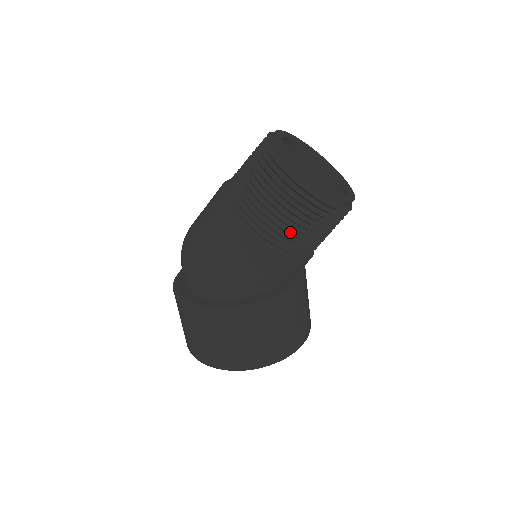
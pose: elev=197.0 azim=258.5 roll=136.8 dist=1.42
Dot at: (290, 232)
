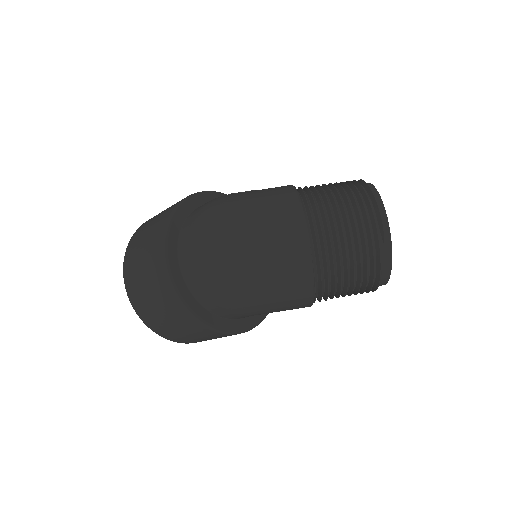
Dot at: occluded
